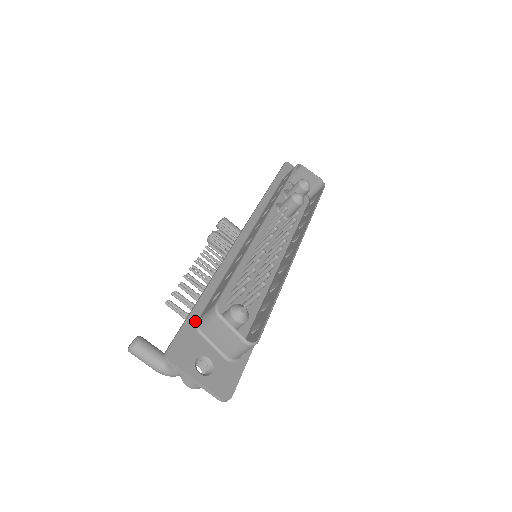
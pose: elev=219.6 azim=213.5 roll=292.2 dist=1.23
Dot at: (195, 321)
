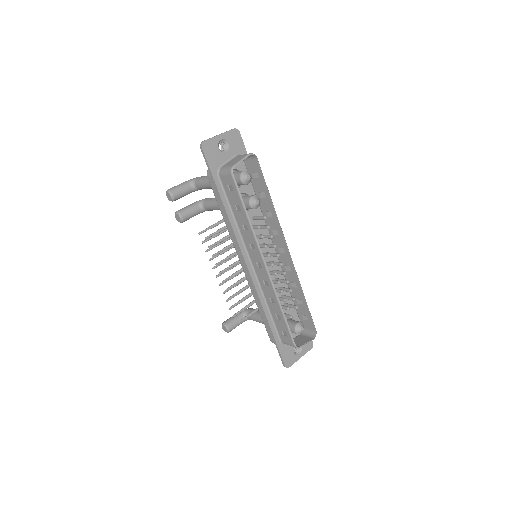
Dot at: (280, 343)
